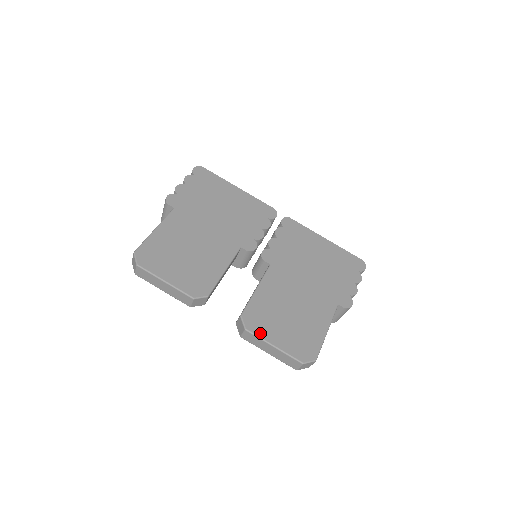
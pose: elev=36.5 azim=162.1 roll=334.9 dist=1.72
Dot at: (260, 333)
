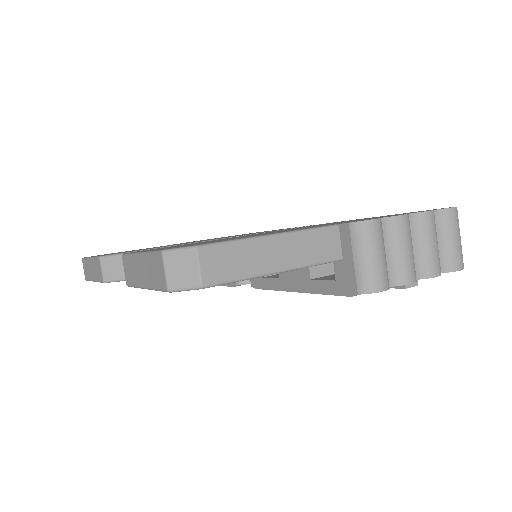
Dot at: occluded
